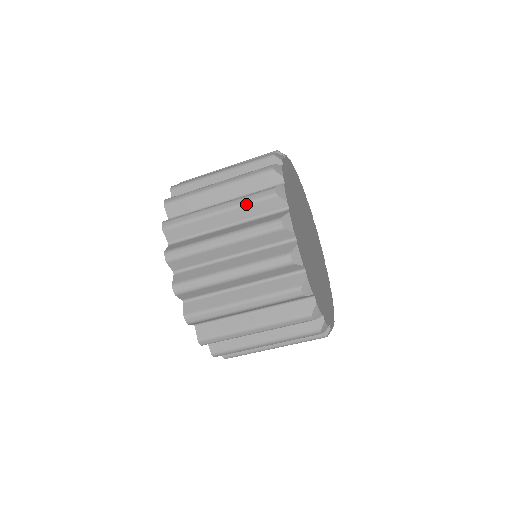
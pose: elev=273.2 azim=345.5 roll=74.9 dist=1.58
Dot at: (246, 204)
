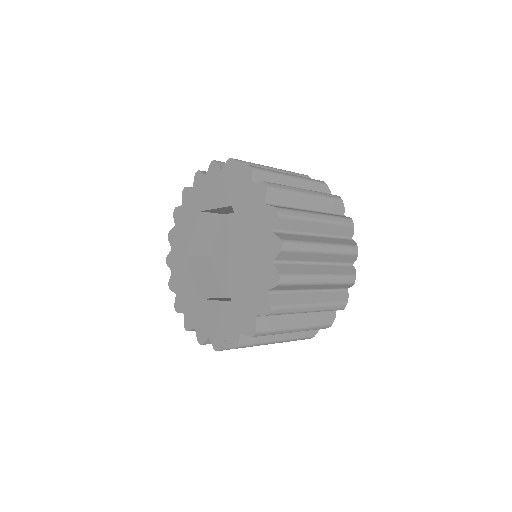
Dot at: (310, 181)
